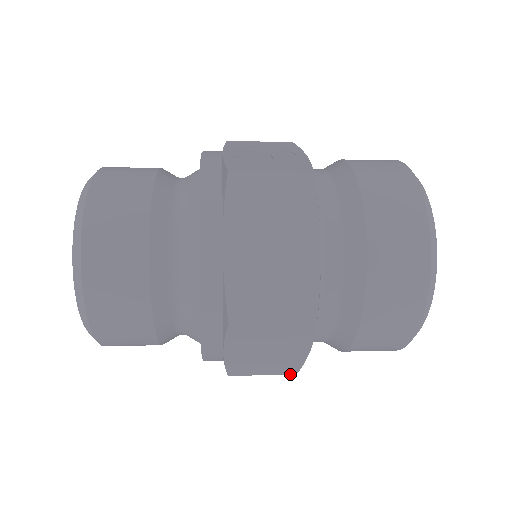
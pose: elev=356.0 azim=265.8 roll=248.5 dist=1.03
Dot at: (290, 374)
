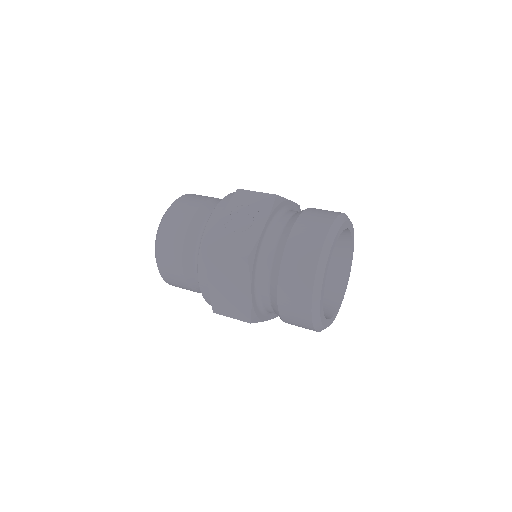
Dot at: occluded
